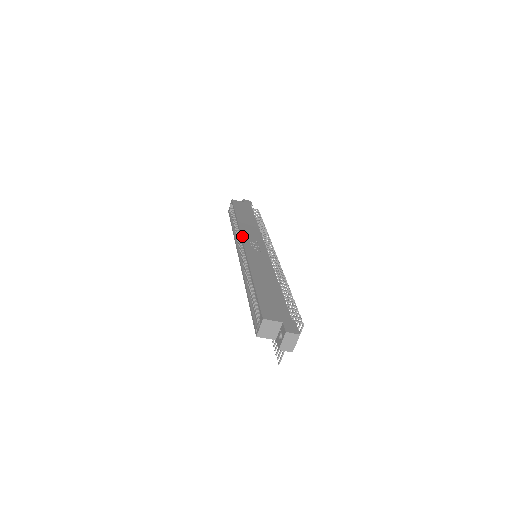
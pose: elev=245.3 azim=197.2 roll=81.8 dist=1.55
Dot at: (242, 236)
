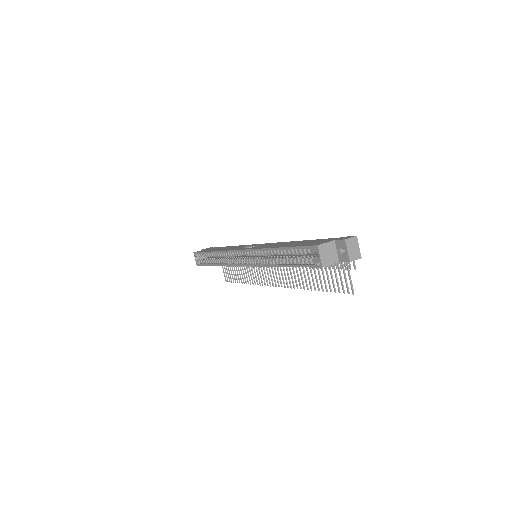
Dot at: (232, 250)
